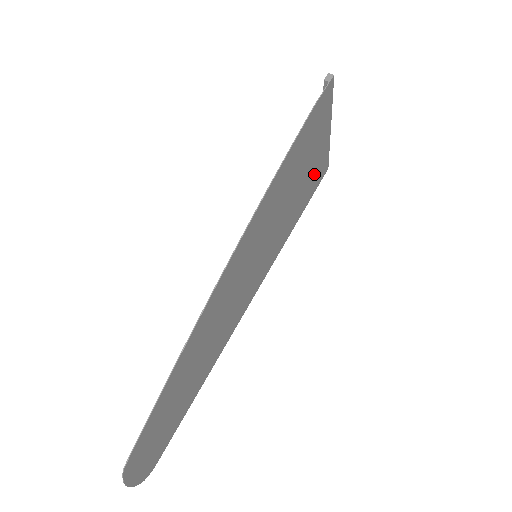
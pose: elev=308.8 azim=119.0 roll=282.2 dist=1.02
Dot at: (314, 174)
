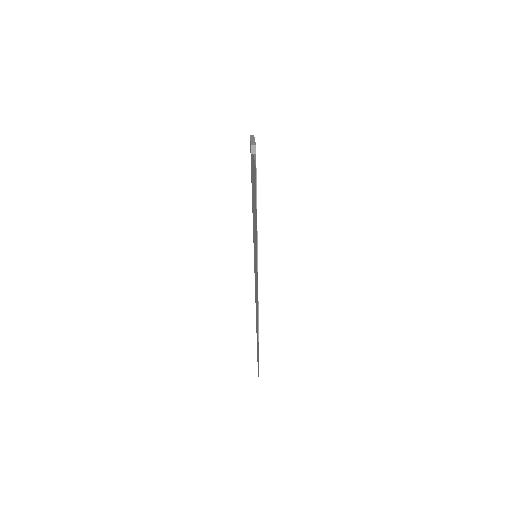
Dot at: occluded
